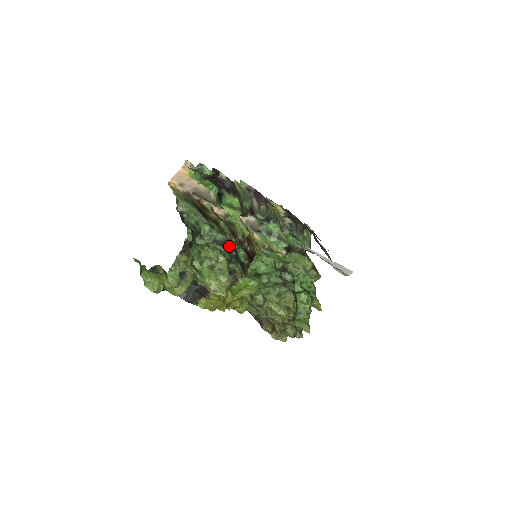
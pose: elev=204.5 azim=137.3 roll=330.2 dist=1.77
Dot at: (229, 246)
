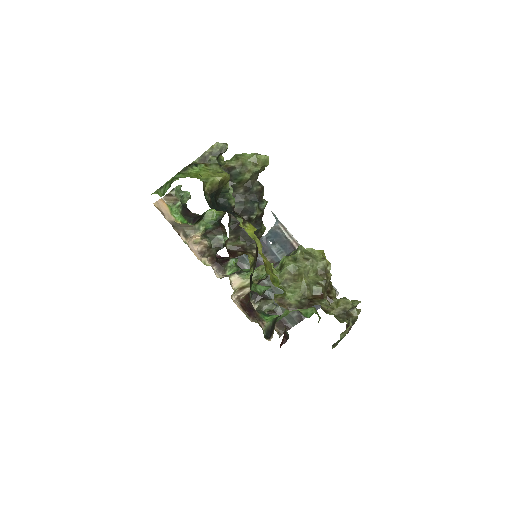
Dot at: occluded
